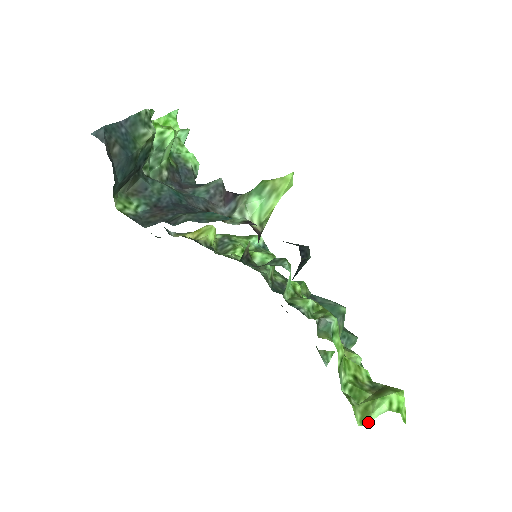
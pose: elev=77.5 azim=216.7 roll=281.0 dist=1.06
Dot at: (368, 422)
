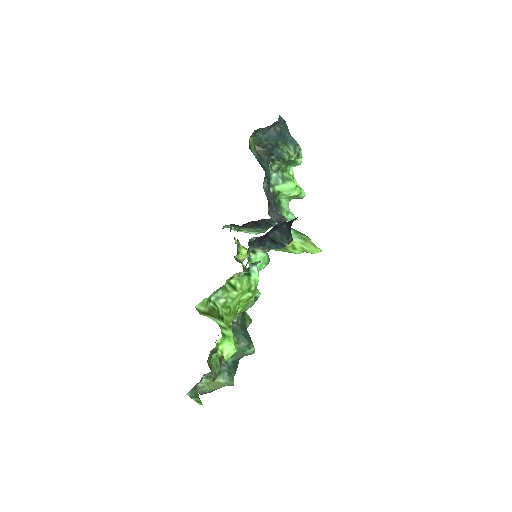
Dot at: (202, 314)
